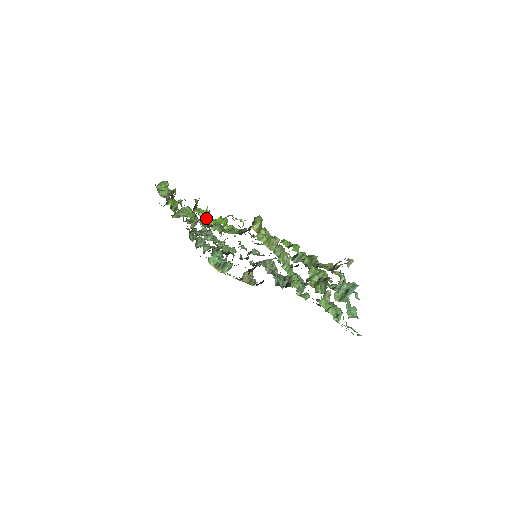
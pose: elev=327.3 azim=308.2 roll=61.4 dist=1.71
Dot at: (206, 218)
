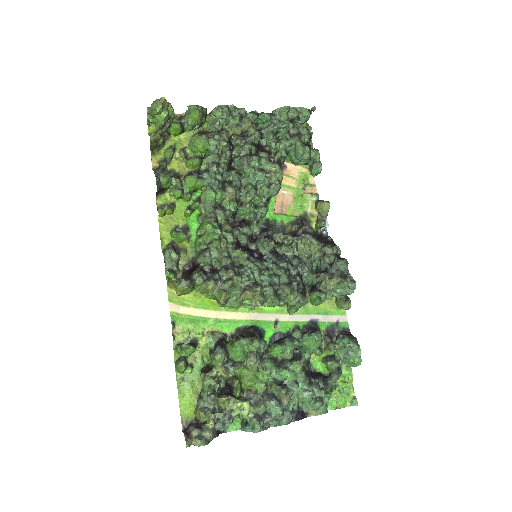
Dot at: (185, 199)
